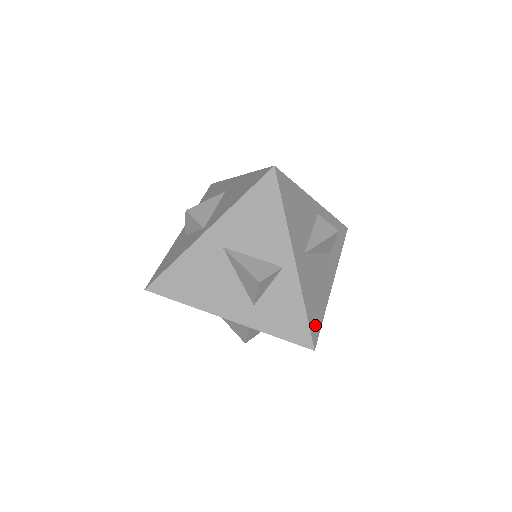
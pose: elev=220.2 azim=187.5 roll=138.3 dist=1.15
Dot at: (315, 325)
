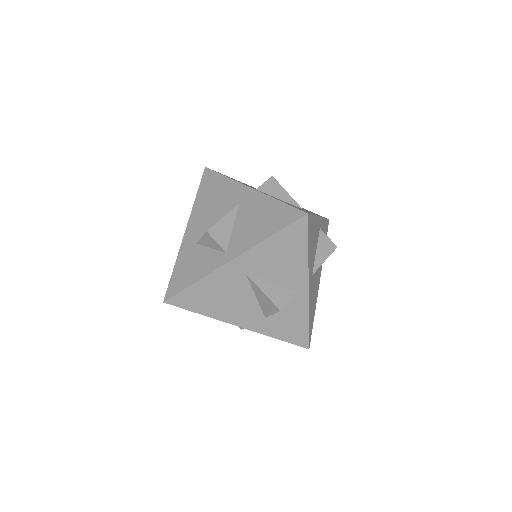
Dot at: (311, 328)
